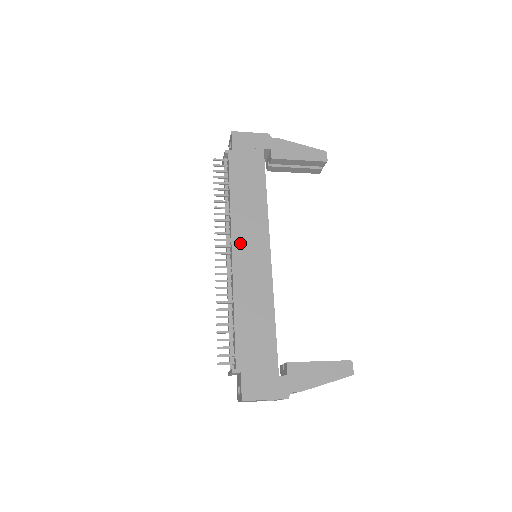
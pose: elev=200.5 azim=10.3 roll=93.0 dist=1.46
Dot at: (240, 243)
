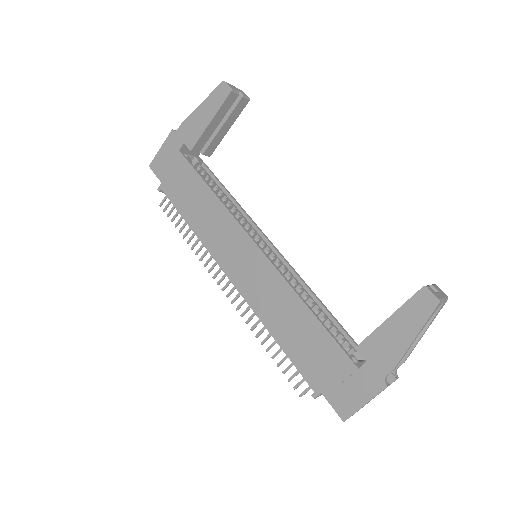
Dot at: (228, 263)
